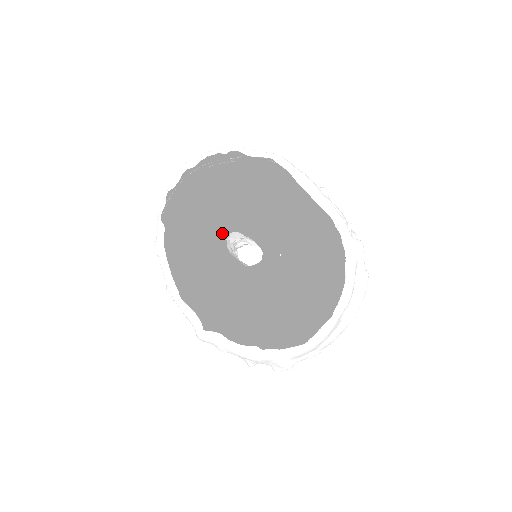
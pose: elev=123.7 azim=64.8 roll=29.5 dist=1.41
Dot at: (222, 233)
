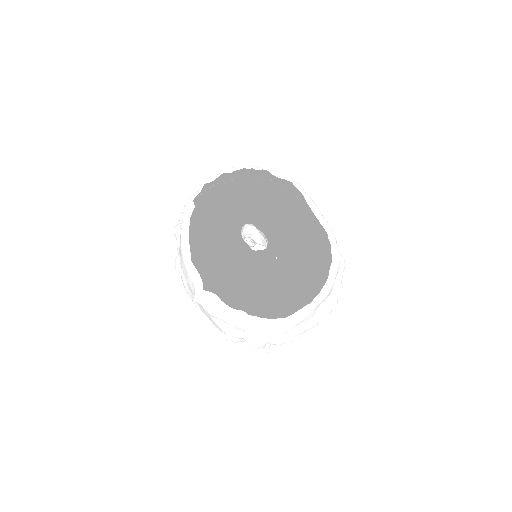
Dot at: (229, 238)
